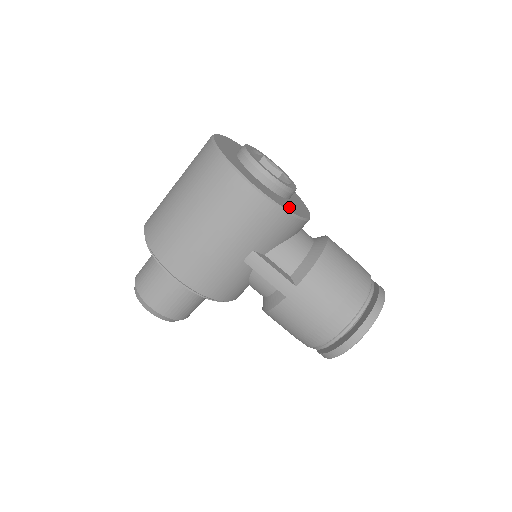
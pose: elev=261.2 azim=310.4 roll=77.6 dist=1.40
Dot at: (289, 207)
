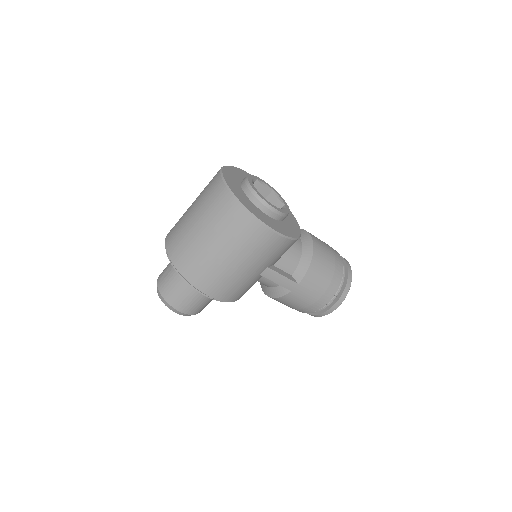
Dot at: (292, 231)
